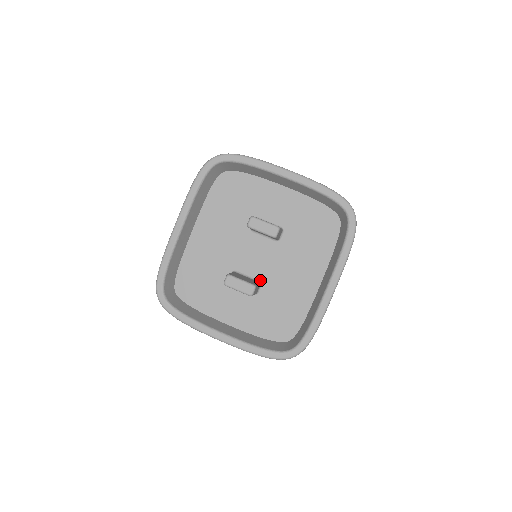
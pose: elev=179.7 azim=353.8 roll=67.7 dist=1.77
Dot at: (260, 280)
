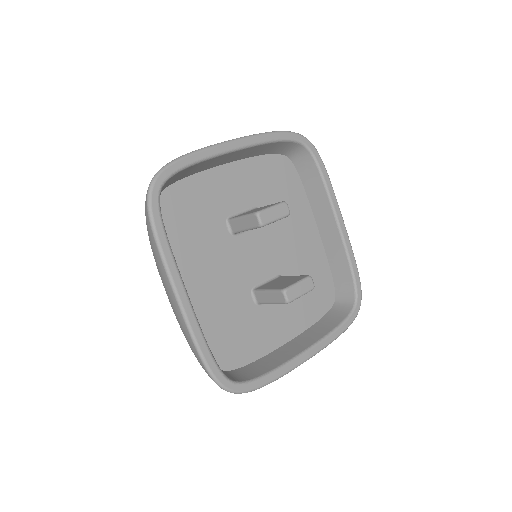
Dot at: (278, 274)
